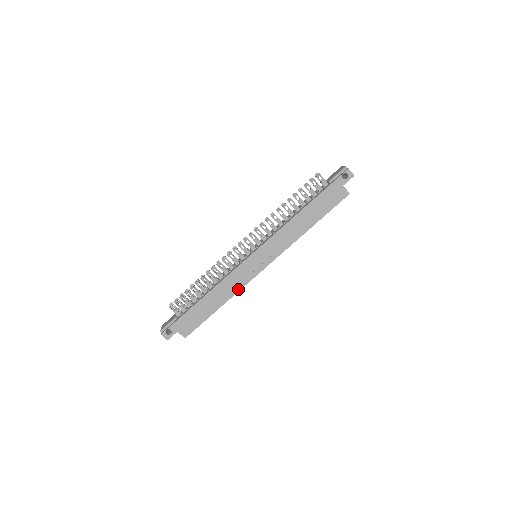
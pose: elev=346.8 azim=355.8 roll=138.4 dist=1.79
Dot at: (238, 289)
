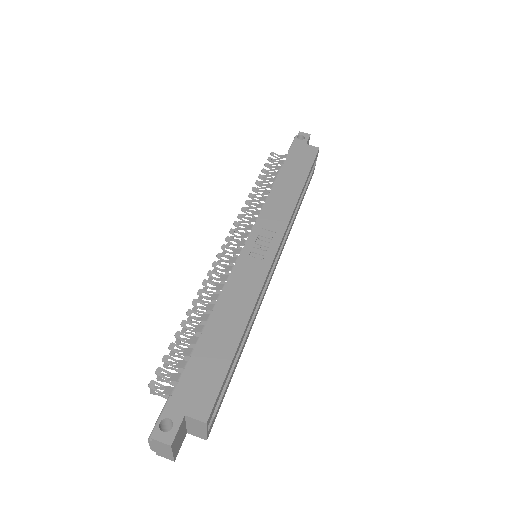
Dot at: (256, 293)
